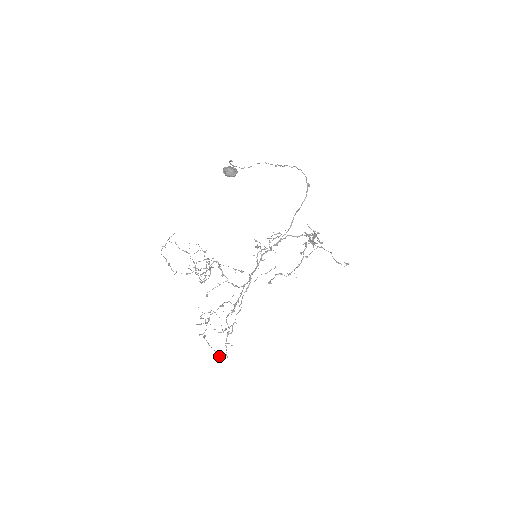
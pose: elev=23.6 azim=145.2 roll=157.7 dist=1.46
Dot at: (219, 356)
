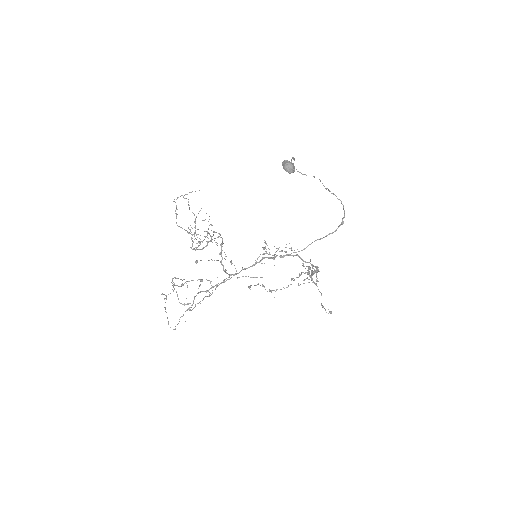
Dot at: occluded
